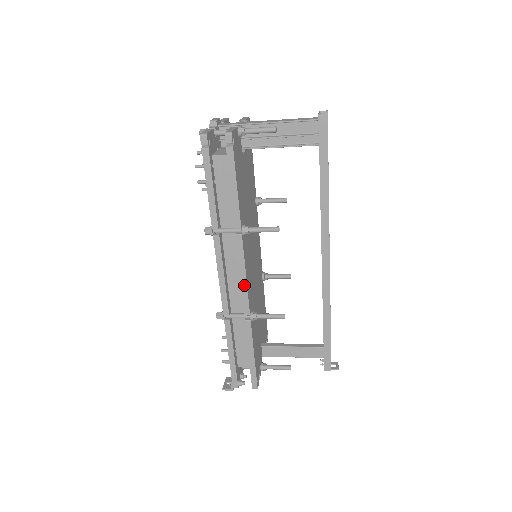
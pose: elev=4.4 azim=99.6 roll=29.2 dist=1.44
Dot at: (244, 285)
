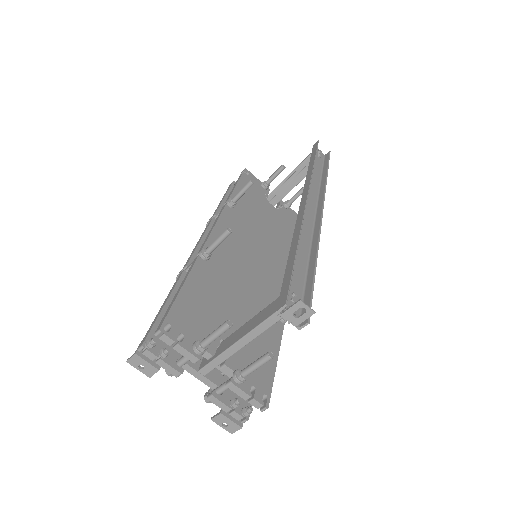
Dot at: (210, 232)
